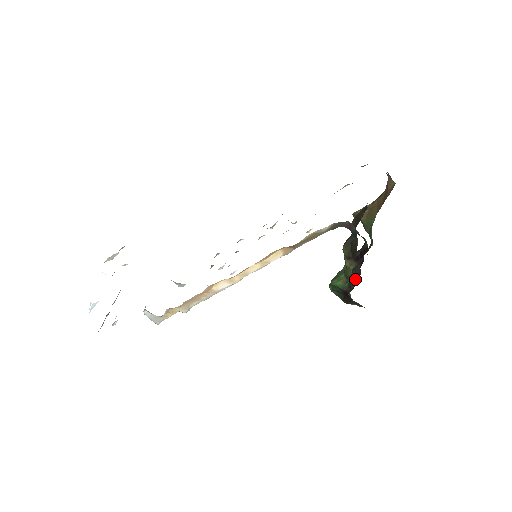
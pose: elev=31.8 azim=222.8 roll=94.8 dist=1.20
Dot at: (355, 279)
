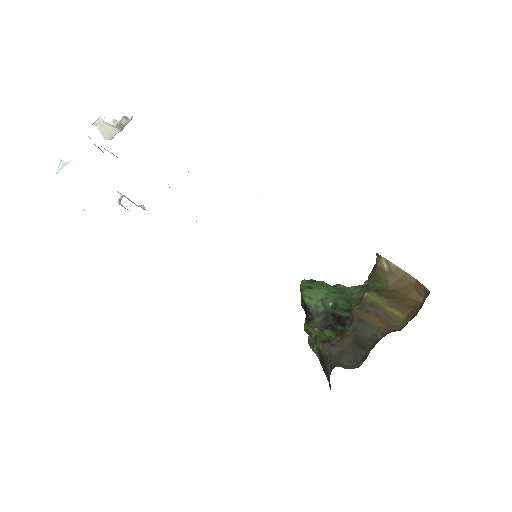
Dot at: (318, 325)
